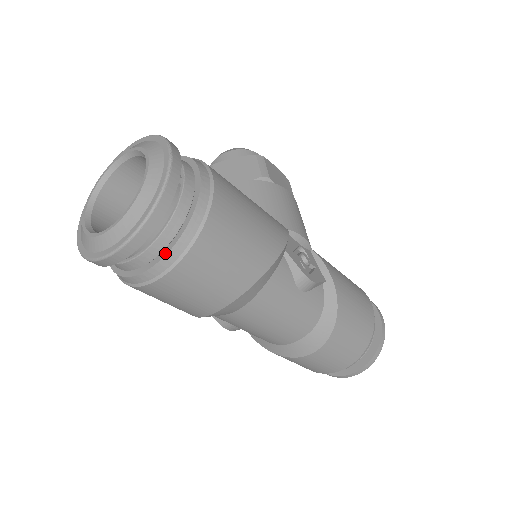
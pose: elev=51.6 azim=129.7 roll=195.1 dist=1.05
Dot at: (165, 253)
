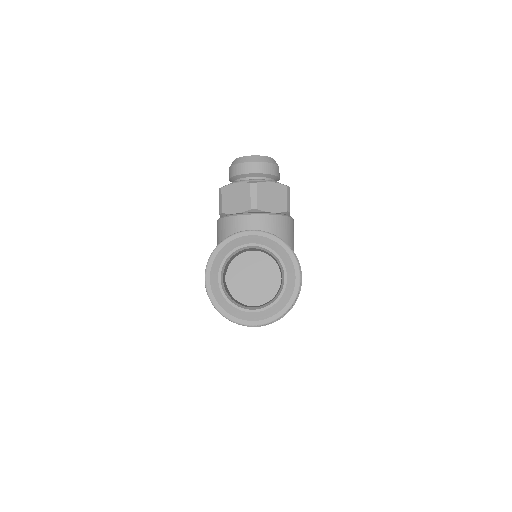
Dot at: occluded
